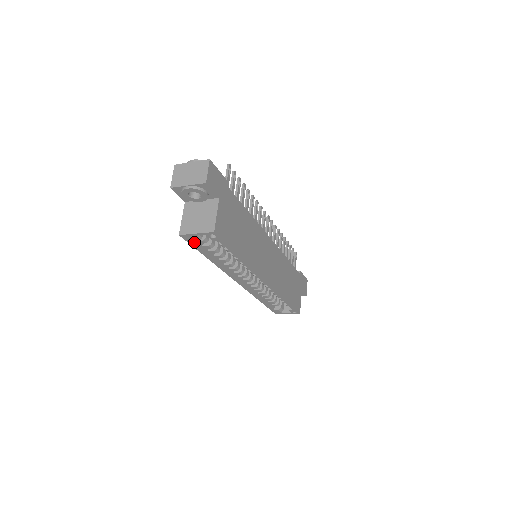
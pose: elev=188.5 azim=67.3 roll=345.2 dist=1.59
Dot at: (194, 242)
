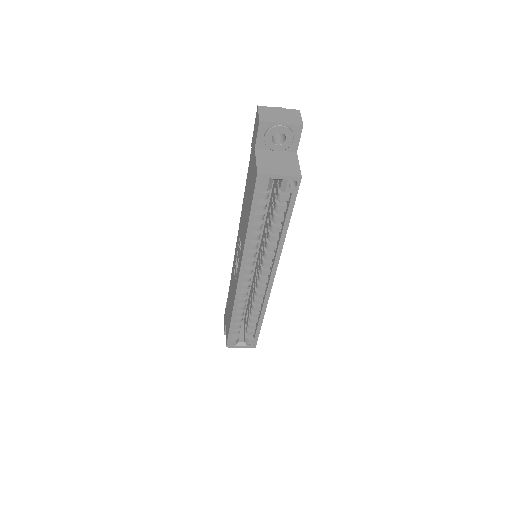
Dot at: (259, 192)
